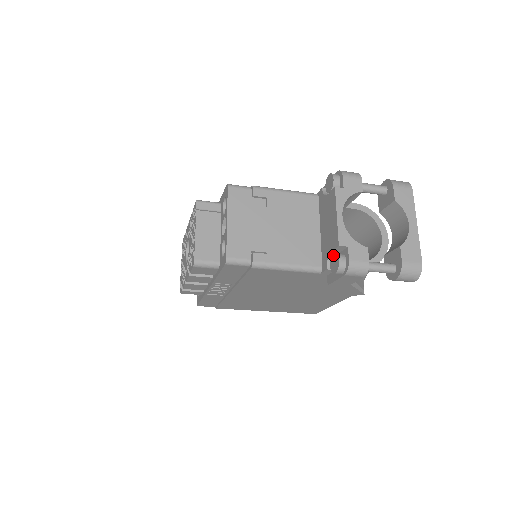
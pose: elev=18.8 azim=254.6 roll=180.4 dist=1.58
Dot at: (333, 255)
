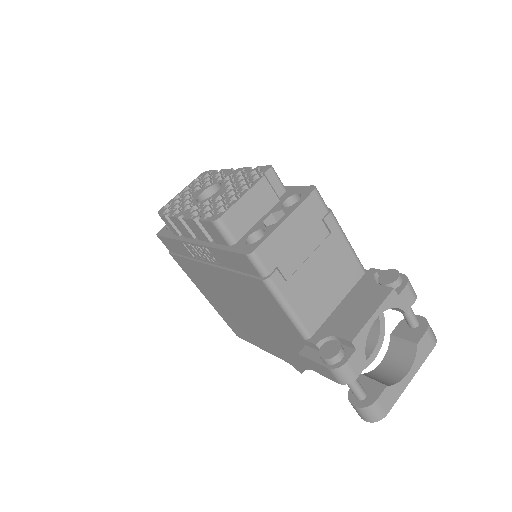
Dot at: (335, 341)
